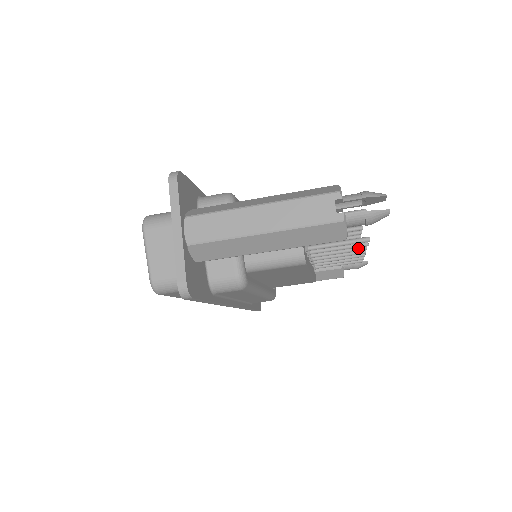
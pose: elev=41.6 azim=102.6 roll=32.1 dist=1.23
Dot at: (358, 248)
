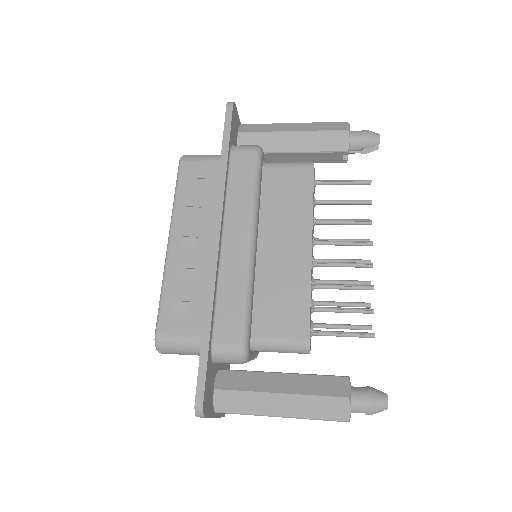
Dot at: occluded
